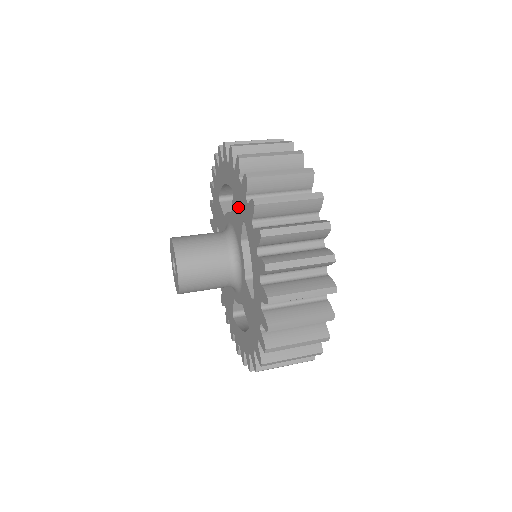
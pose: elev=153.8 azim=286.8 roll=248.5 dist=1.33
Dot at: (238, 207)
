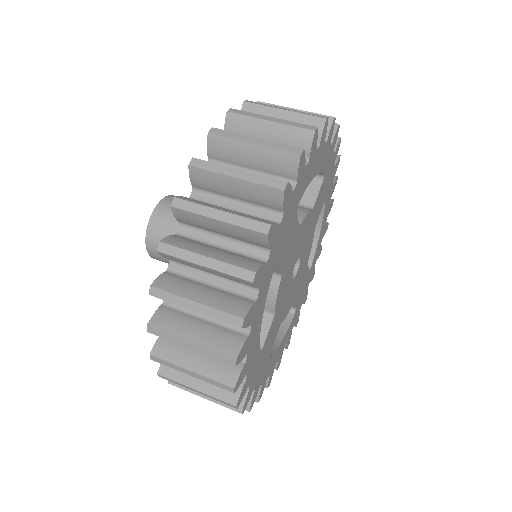
Dot at: occluded
